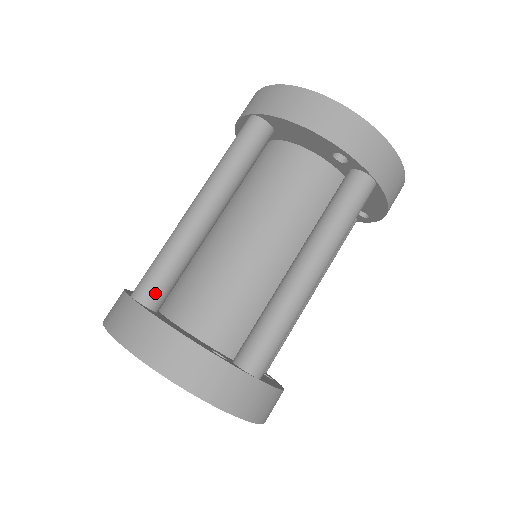
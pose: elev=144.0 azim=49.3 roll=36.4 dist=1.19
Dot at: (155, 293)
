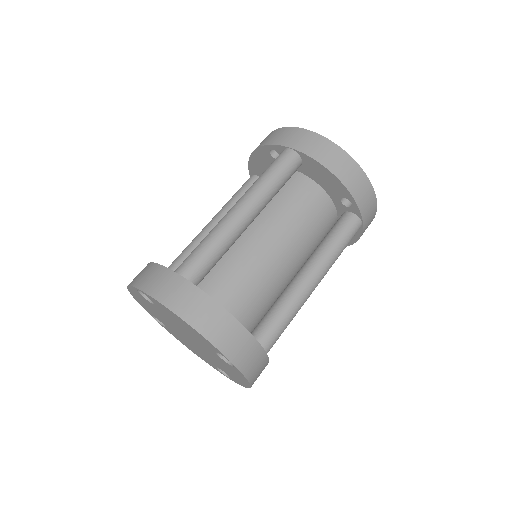
Dot at: occluded
